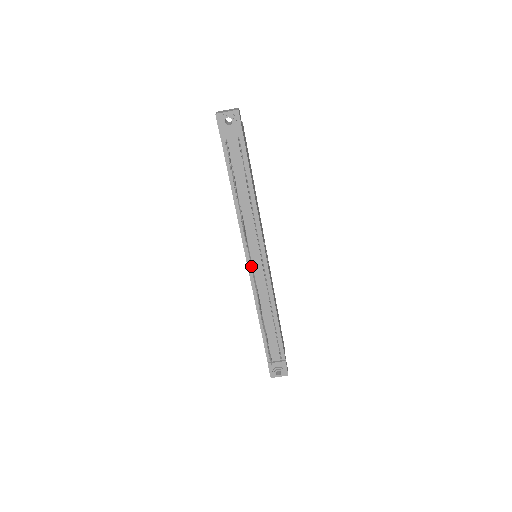
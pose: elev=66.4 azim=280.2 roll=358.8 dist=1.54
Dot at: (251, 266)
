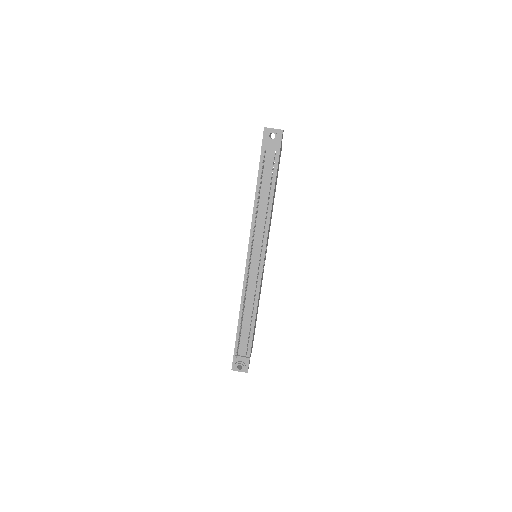
Dot at: occluded
